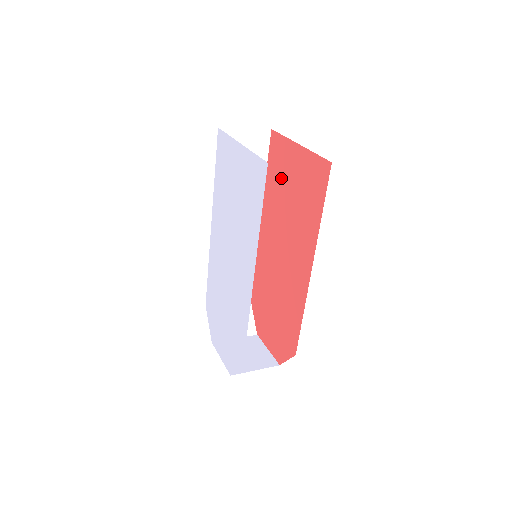
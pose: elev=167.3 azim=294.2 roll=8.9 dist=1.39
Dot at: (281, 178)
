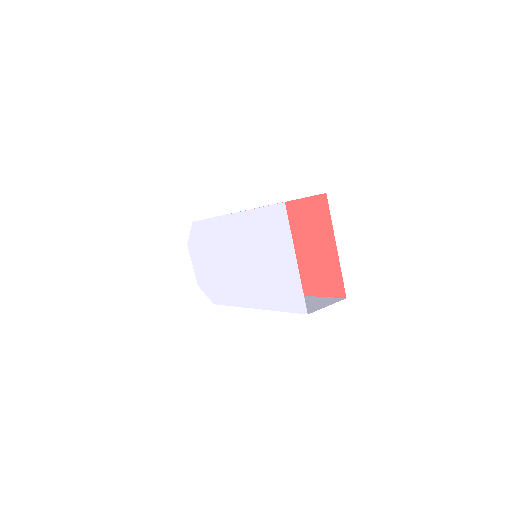
Dot at: (308, 229)
